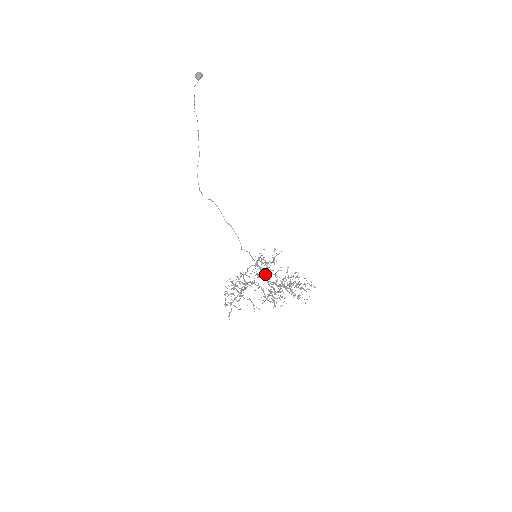
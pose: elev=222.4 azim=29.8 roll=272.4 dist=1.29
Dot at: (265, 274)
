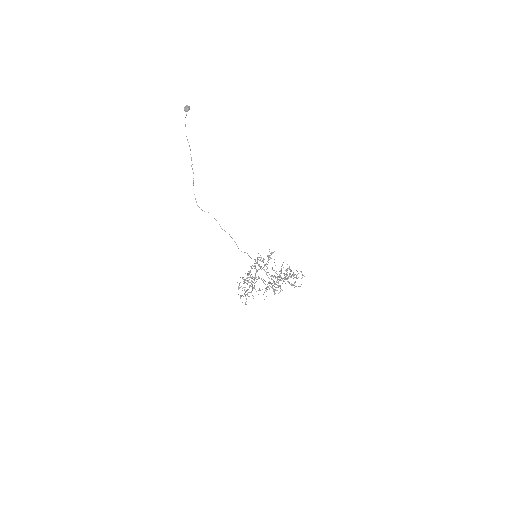
Dot at: (264, 269)
